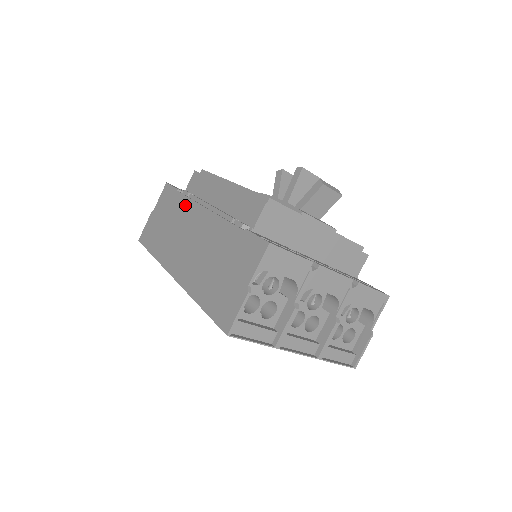
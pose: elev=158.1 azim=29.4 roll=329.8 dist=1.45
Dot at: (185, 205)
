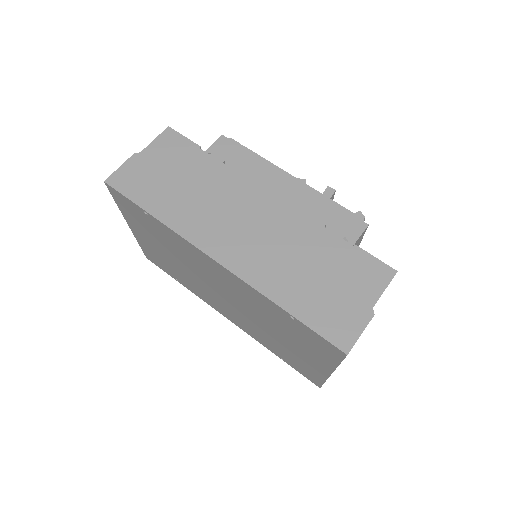
Dot at: (225, 175)
